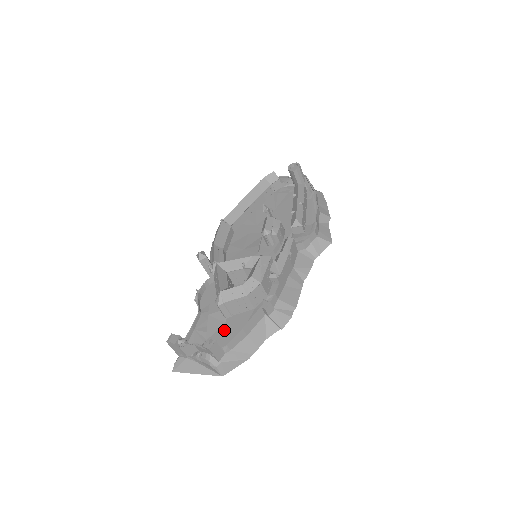
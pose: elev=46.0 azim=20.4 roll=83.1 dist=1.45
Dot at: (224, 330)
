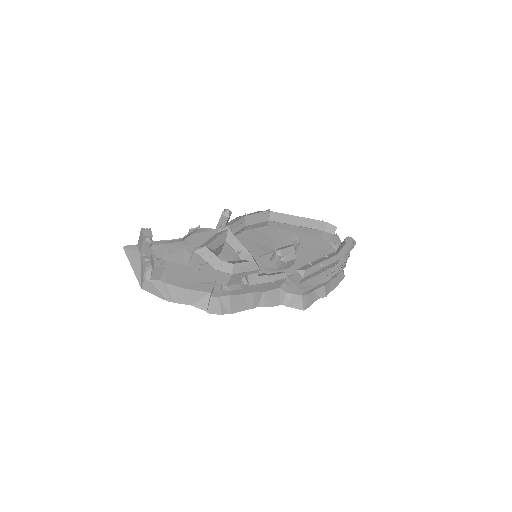
Dot at: (178, 268)
